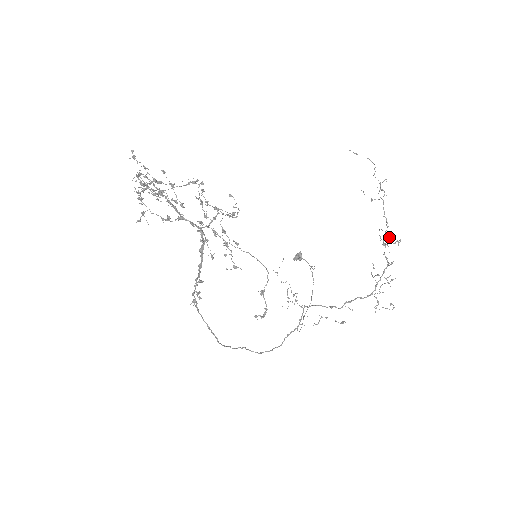
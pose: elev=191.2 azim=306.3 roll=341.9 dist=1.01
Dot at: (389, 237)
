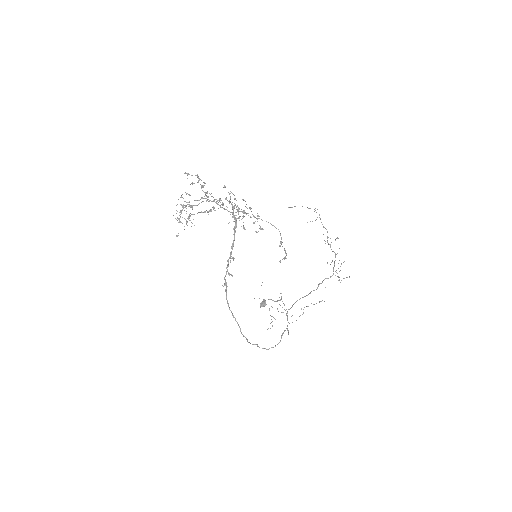
Dot at: occluded
